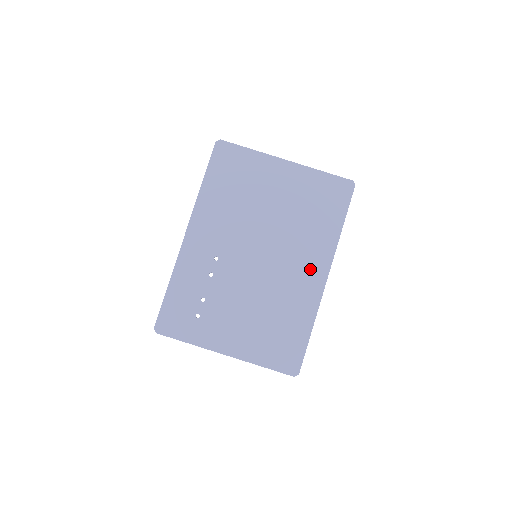
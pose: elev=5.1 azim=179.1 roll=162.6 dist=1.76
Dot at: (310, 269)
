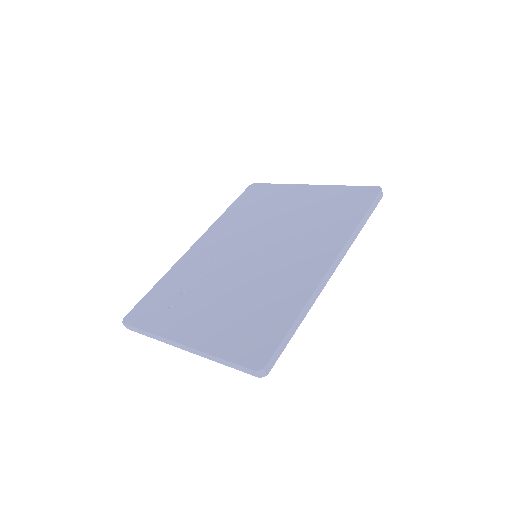
Dot at: (312, 258)
